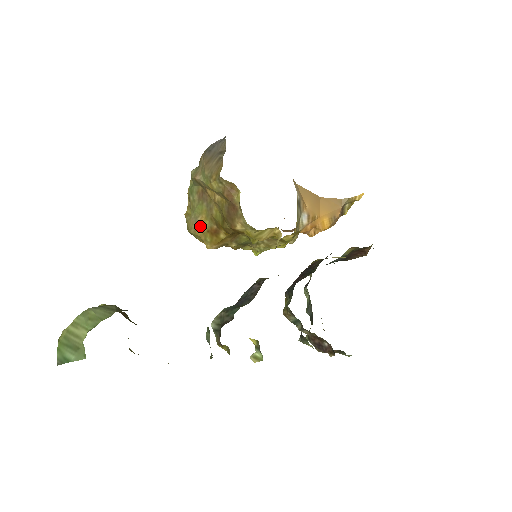
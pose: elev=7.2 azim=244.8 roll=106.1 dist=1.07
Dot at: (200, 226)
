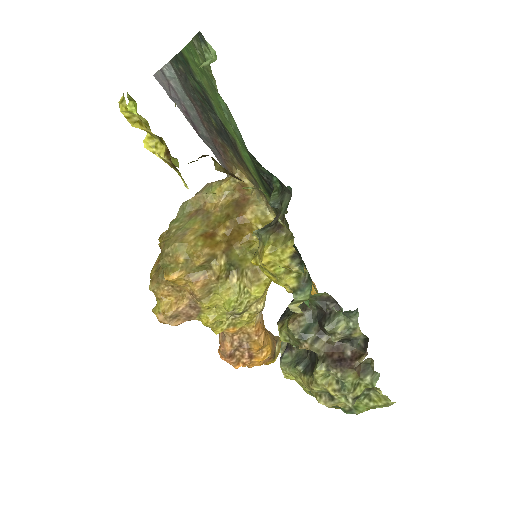
Dot at: (191, 234)
